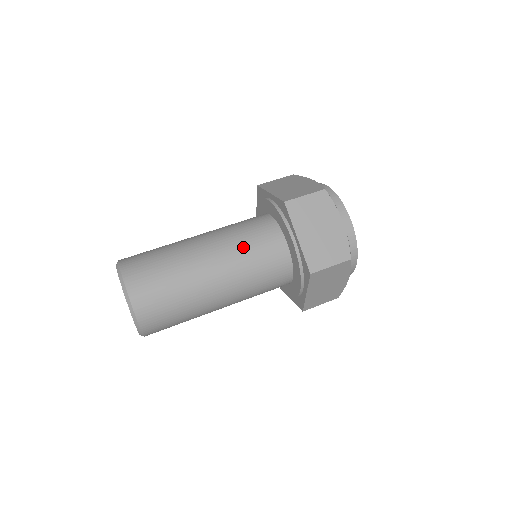
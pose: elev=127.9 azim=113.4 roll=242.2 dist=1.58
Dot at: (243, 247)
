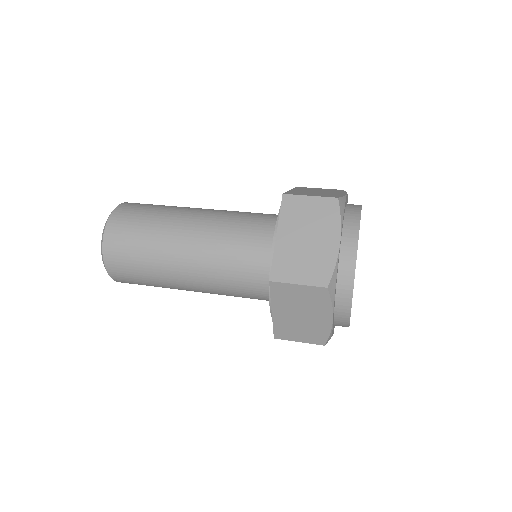
Dot at: (228, 230)
